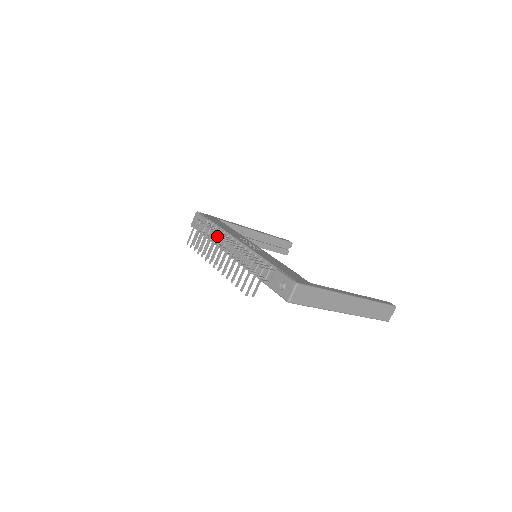
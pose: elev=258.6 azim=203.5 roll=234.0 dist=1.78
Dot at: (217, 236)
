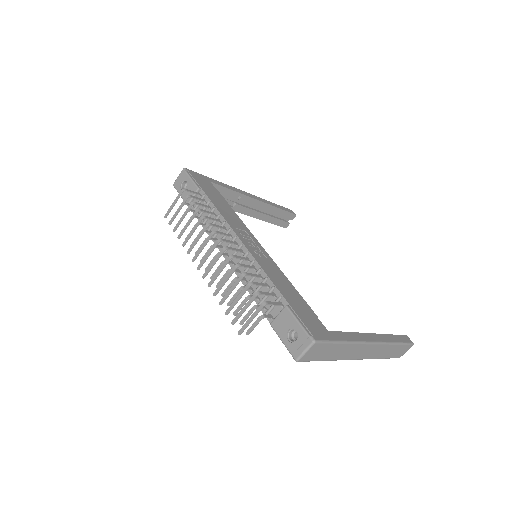
Dot at: occluded
